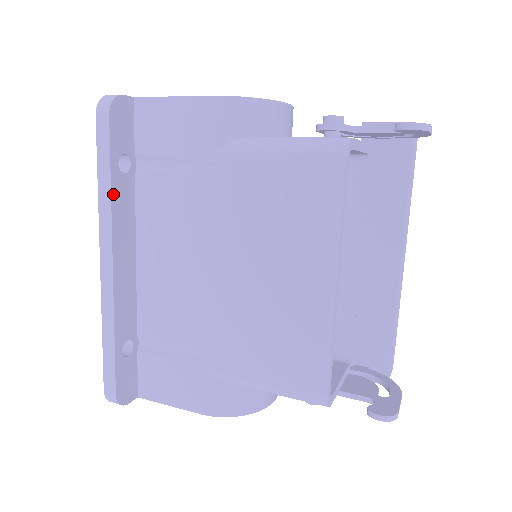
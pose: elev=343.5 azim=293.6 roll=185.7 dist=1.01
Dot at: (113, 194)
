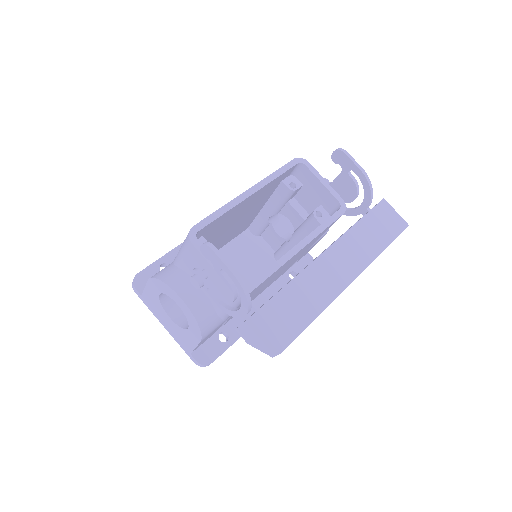
Dot at: occluded
